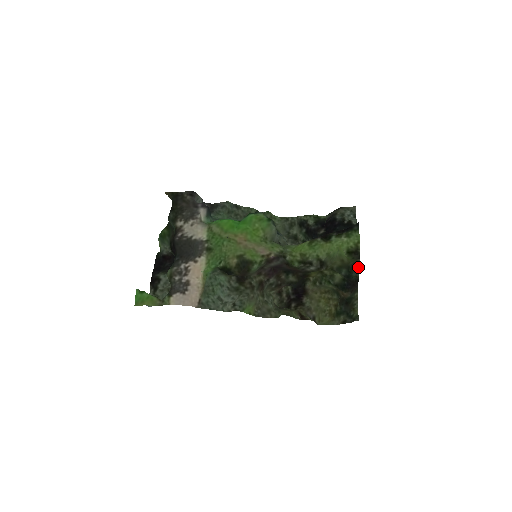
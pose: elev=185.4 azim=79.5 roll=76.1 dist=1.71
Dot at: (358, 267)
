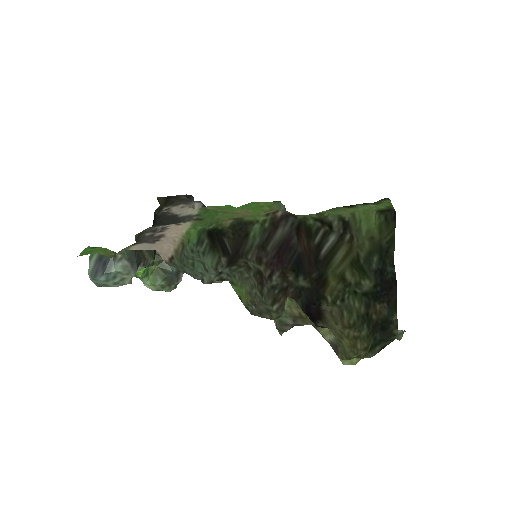
Dot at: (393, 260)
